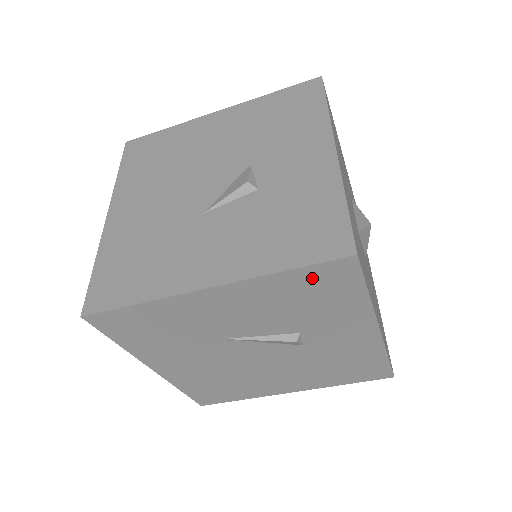
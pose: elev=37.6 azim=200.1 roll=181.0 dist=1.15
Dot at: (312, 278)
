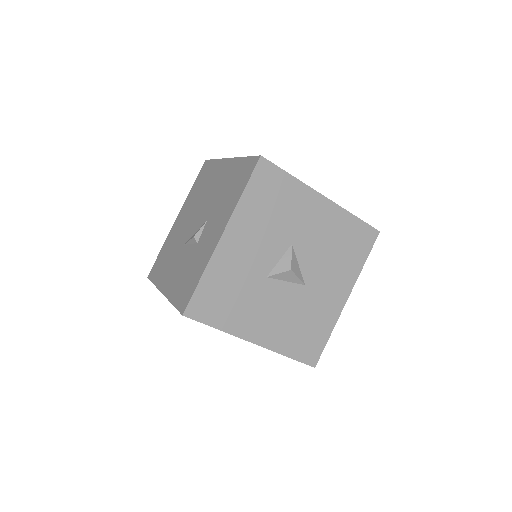
Dot at: occluded
